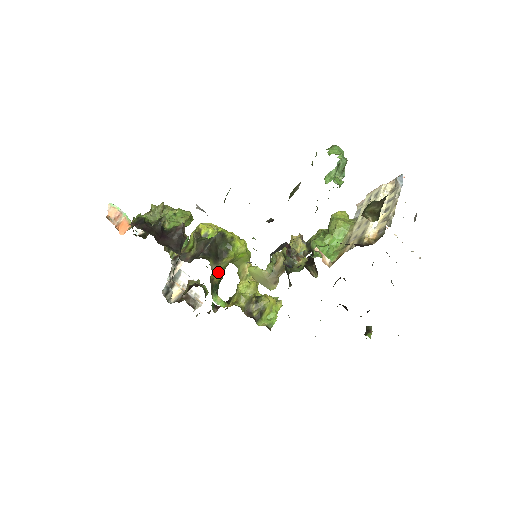
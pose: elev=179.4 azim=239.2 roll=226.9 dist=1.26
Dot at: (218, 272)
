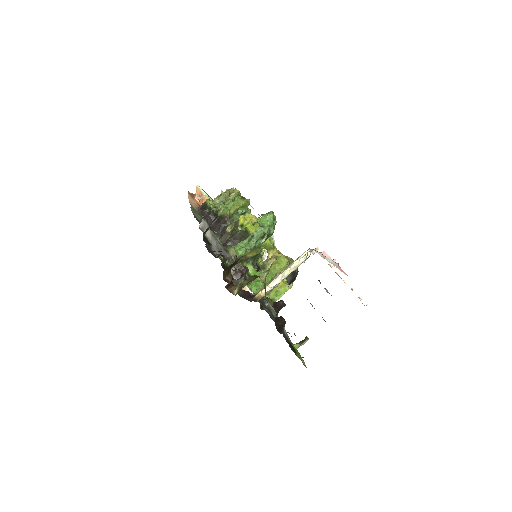
Dot at: (247, 253)
